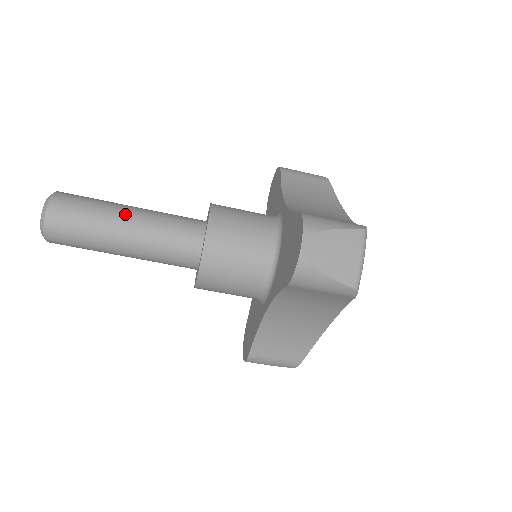
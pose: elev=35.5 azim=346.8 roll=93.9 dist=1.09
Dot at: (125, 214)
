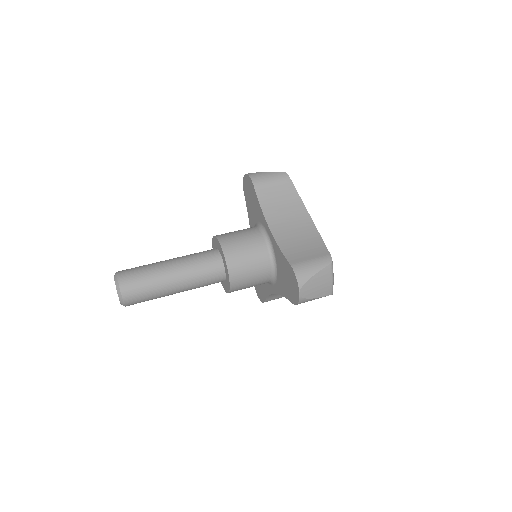
Dot at: (170, 276)
